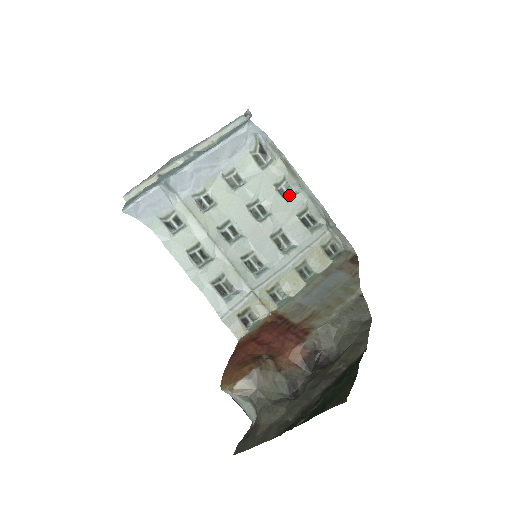
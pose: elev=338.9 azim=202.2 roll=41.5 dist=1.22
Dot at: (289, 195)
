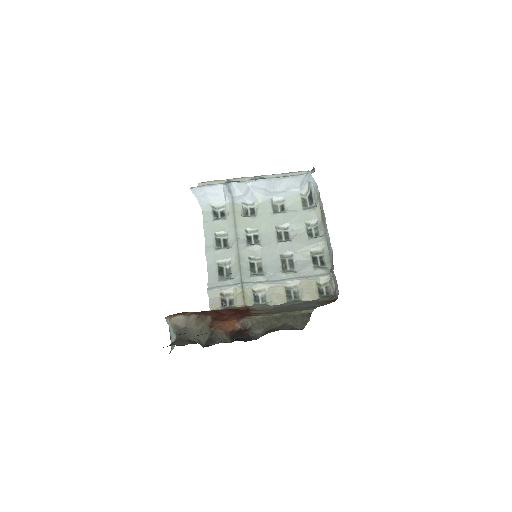
Dot at: (314, 236)
